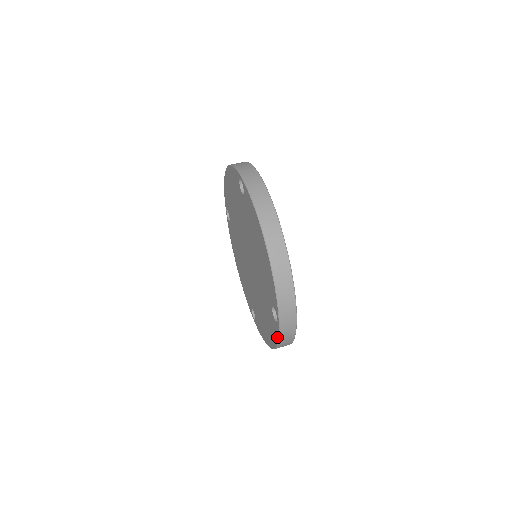
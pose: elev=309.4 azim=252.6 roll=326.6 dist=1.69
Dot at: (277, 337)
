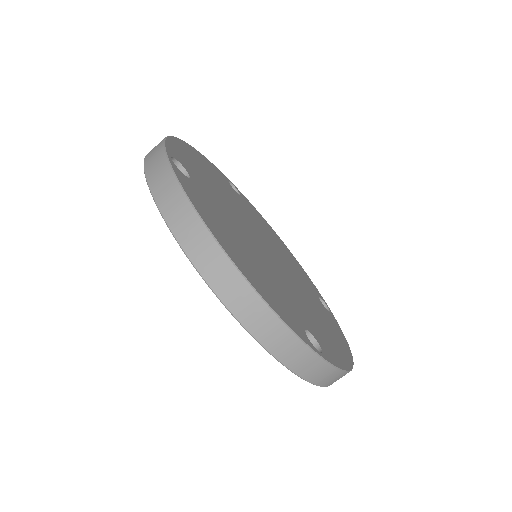
Dot at: occluded
